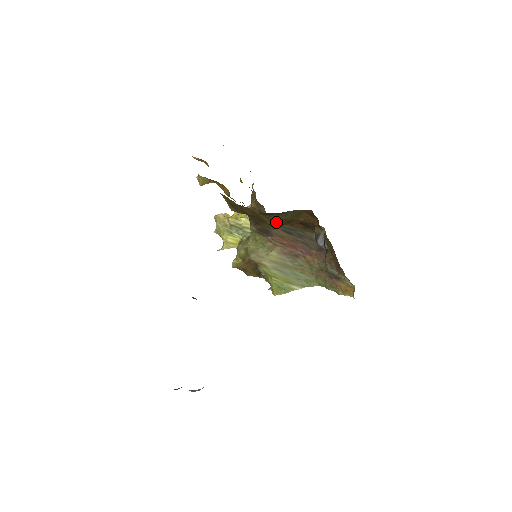
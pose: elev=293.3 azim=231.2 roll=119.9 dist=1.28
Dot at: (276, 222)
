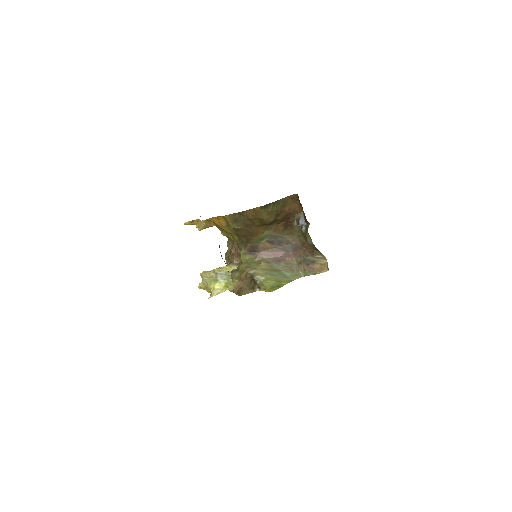
Dot at: (271, 216)
